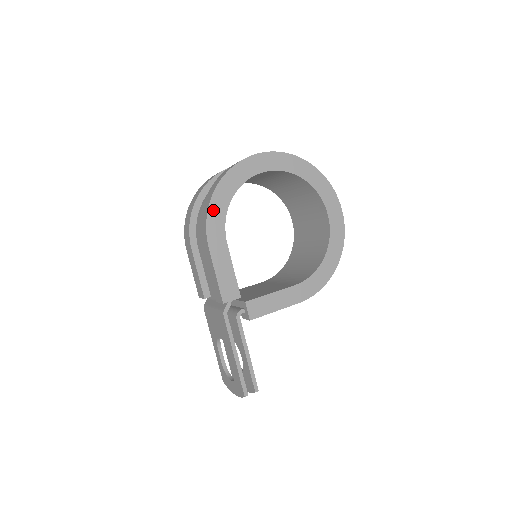
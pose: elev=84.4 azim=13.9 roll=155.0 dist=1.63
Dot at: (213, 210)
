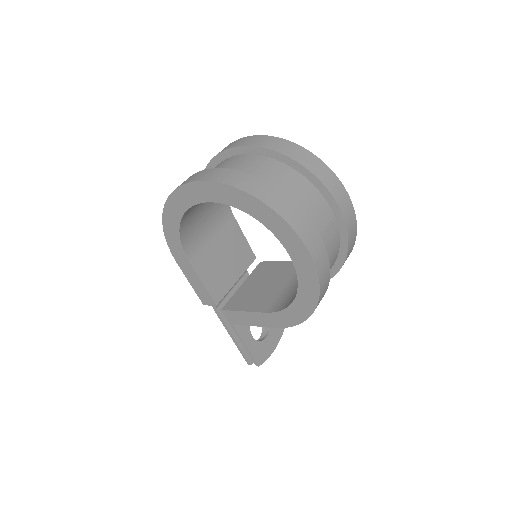
Dot at: (168, 234)
